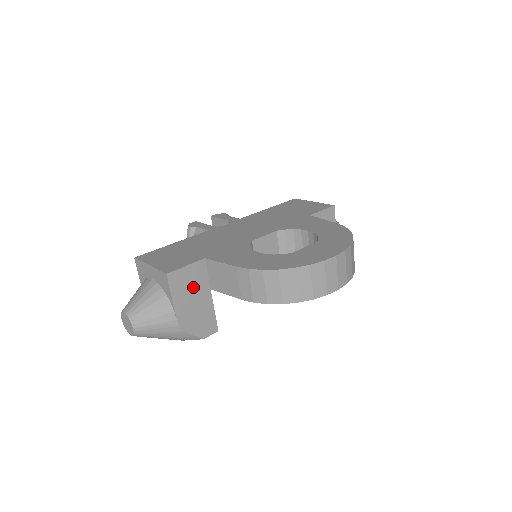
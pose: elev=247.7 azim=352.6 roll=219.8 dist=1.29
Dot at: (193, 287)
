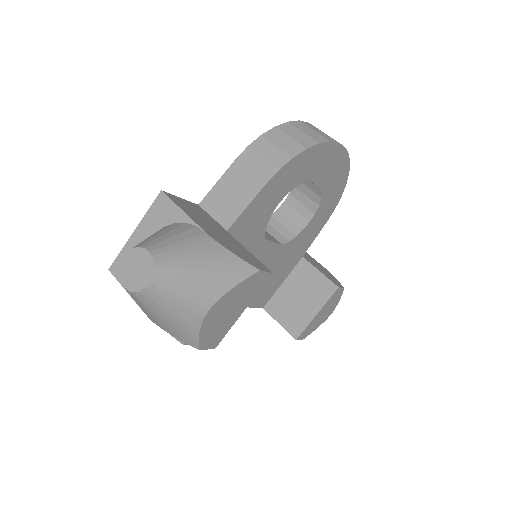
Dot at: (203, 218)
